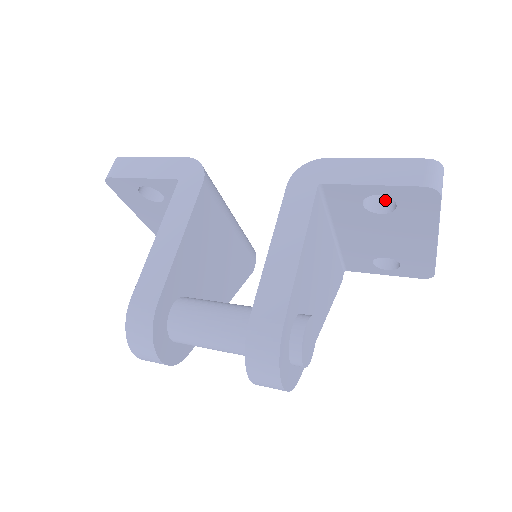
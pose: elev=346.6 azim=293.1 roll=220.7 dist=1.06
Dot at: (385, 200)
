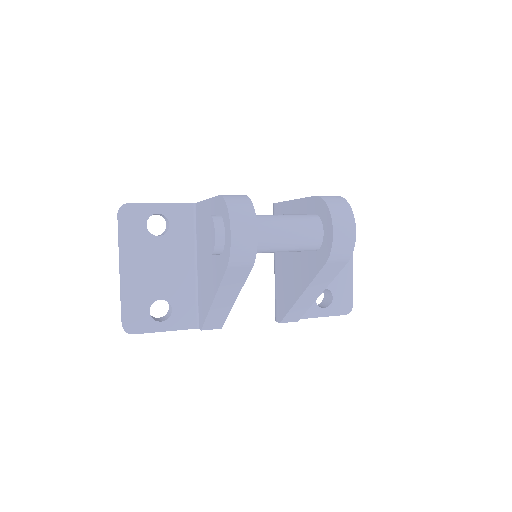
Dot at: occluded
